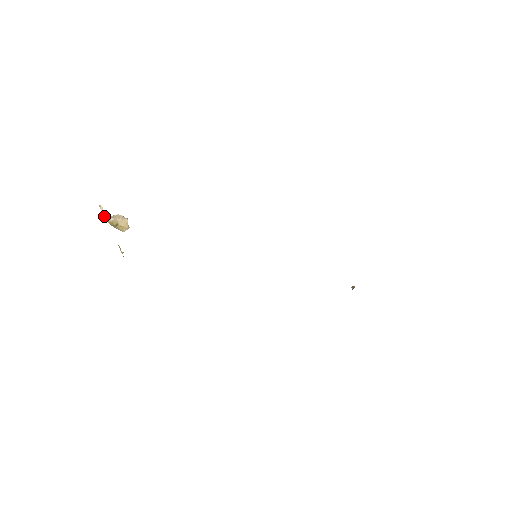
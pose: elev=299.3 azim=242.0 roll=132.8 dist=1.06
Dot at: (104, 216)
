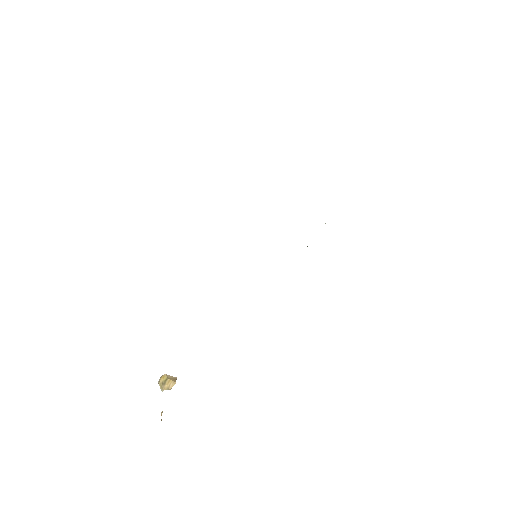
Dot at: (159, 380)
